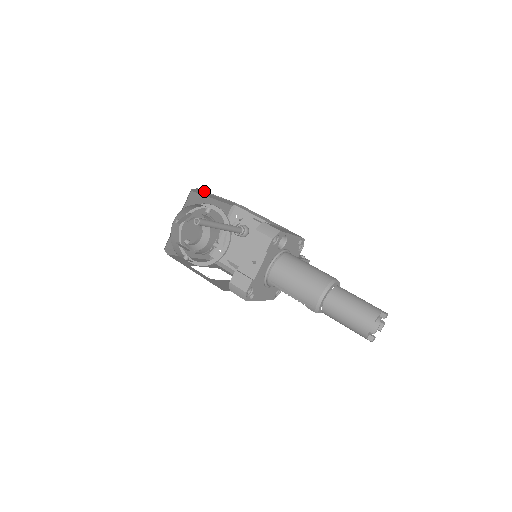
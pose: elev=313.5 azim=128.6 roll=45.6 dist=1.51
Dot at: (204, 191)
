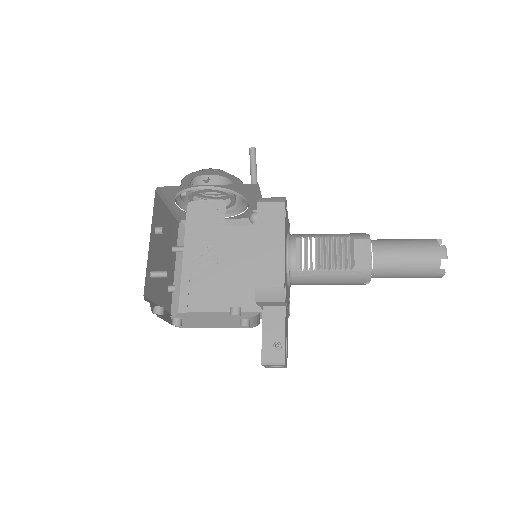
Dot at: occluded
